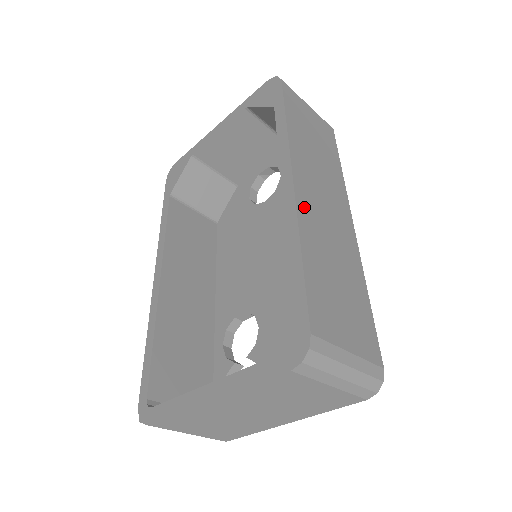
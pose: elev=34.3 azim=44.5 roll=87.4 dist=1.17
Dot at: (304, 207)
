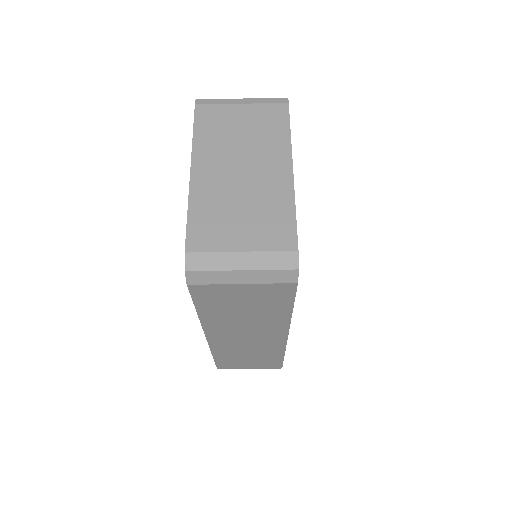
Dot at: occluded
